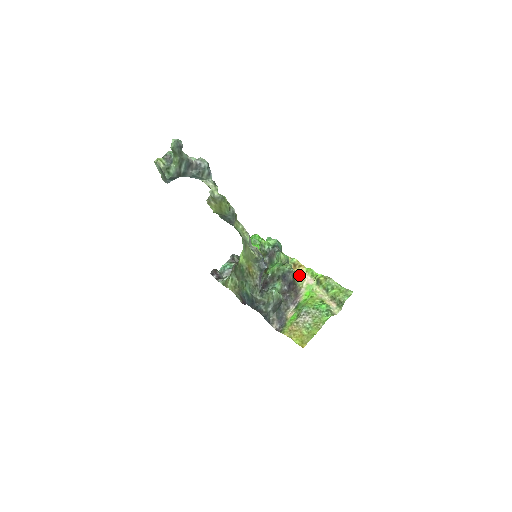
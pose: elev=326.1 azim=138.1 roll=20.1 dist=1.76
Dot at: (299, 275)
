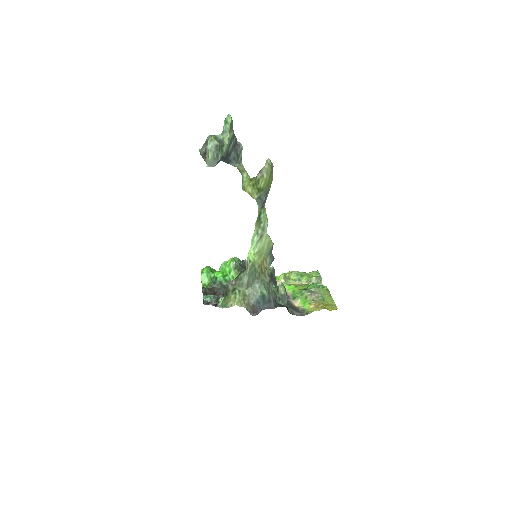
Dot at: occluded
